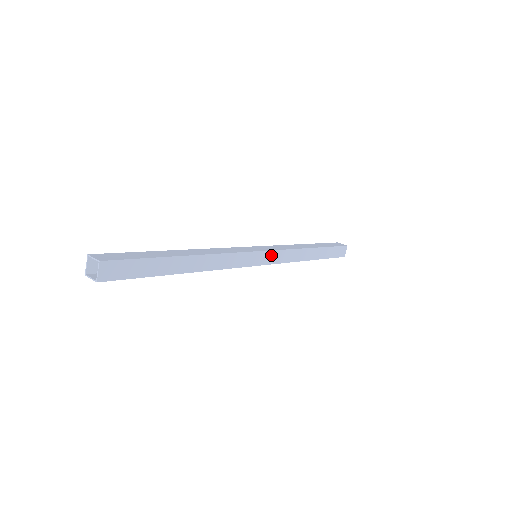
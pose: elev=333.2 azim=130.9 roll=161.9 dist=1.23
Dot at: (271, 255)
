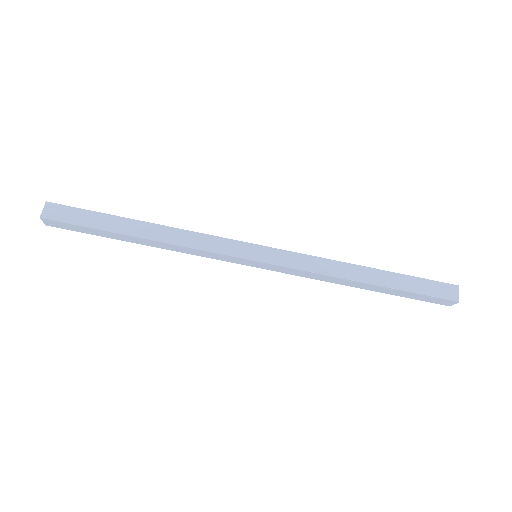
Dot at: (272, 266)
